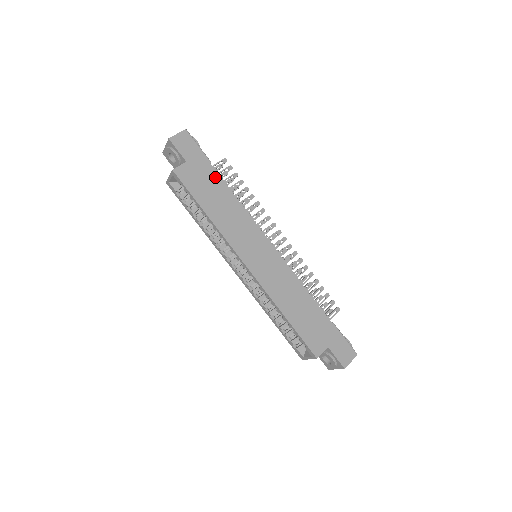
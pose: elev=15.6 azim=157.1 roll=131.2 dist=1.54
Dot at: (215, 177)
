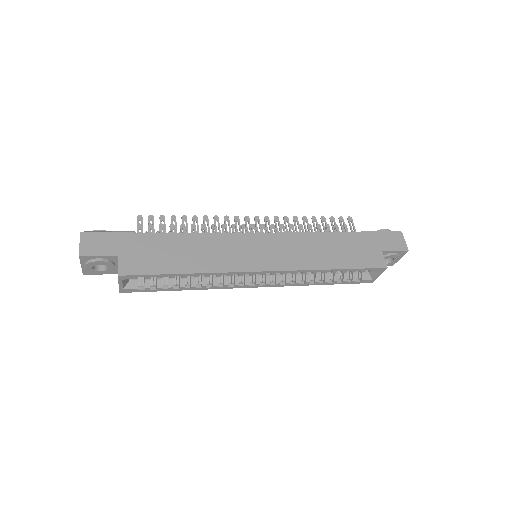
Dot at: (154, 239)
